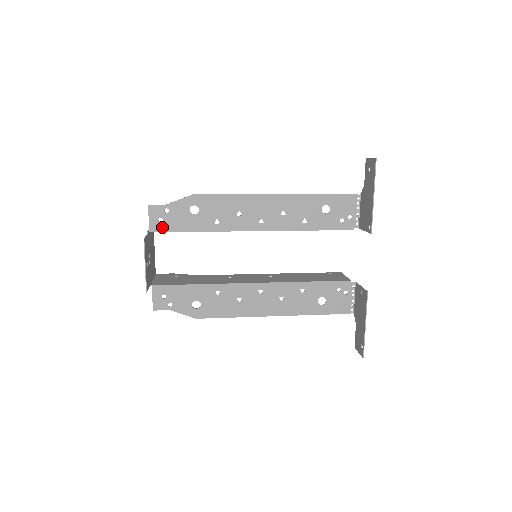
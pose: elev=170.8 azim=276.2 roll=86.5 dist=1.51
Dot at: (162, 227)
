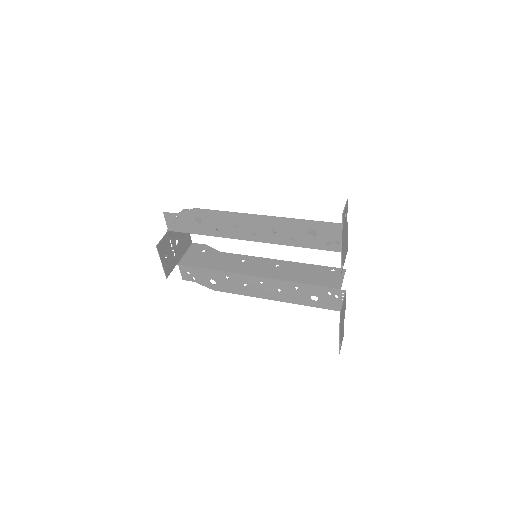
Dot at: (177, 228)
